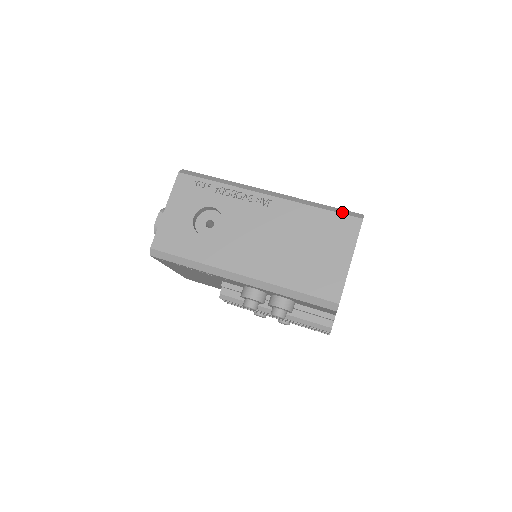
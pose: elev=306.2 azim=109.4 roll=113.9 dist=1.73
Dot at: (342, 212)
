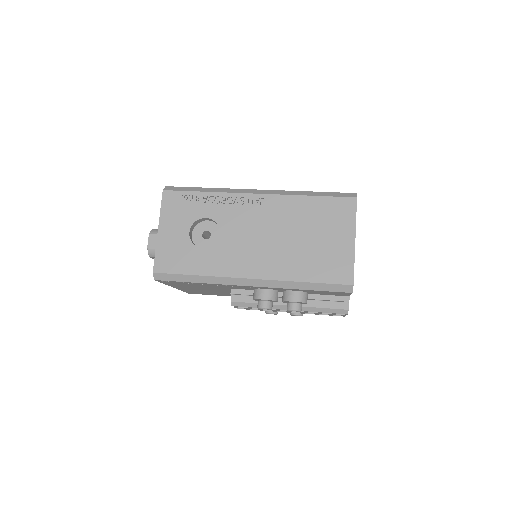
Dot at: (335, 195)
